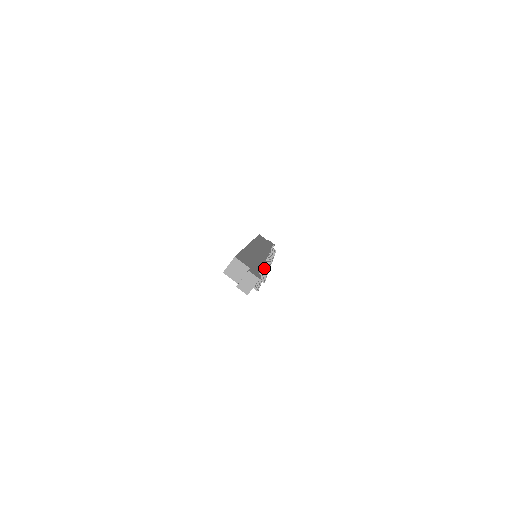
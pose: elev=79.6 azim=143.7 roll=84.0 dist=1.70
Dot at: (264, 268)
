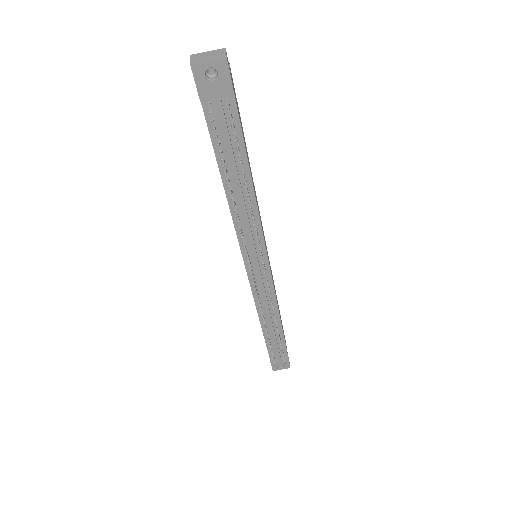
Dot at: (249, 195)
